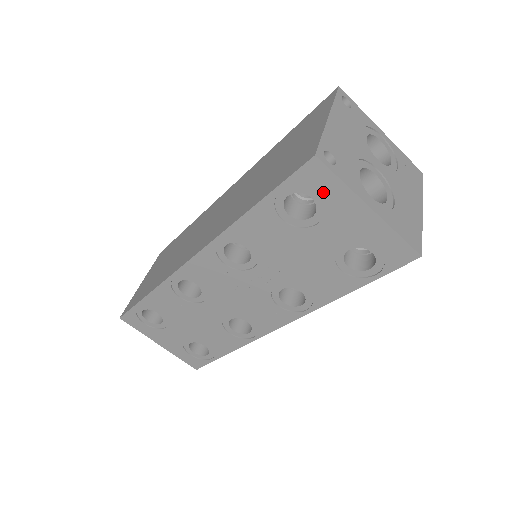
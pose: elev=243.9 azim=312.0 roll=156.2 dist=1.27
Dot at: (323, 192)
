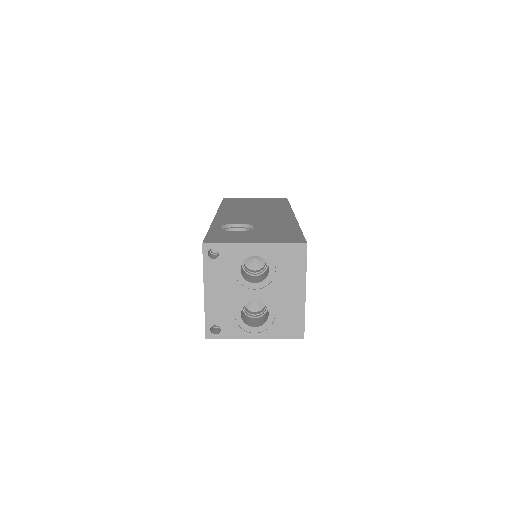
Dot at: occluded
